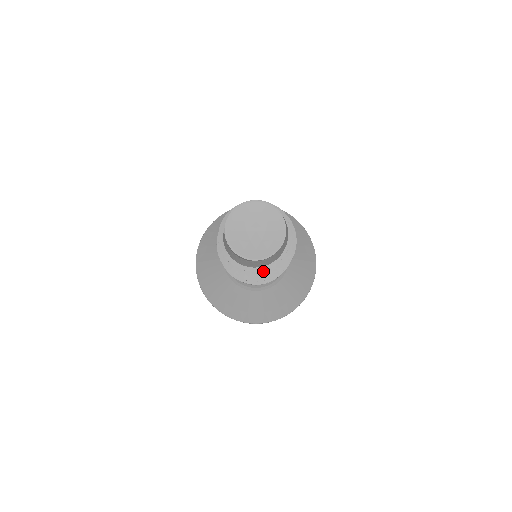
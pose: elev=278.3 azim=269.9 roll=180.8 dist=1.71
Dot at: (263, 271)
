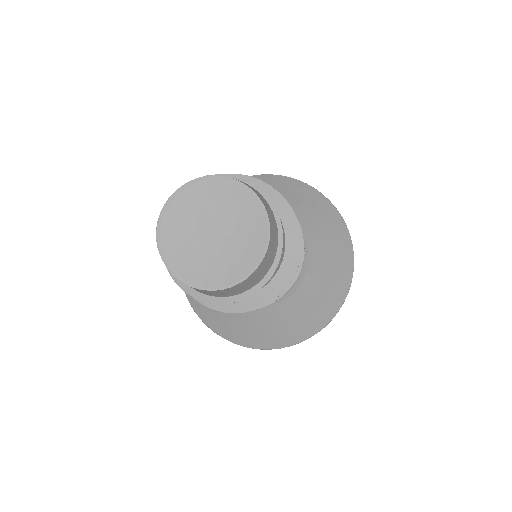
Dot at: occluded
